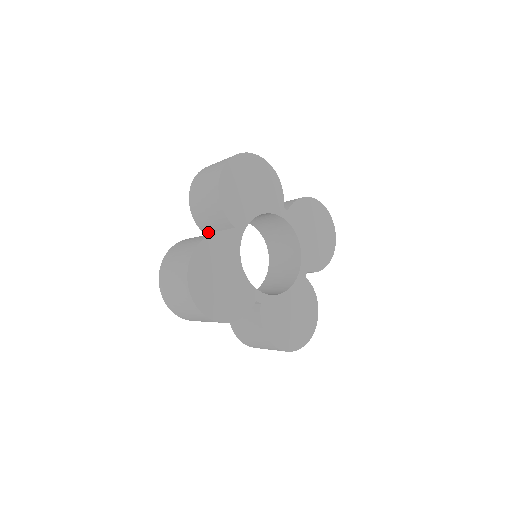
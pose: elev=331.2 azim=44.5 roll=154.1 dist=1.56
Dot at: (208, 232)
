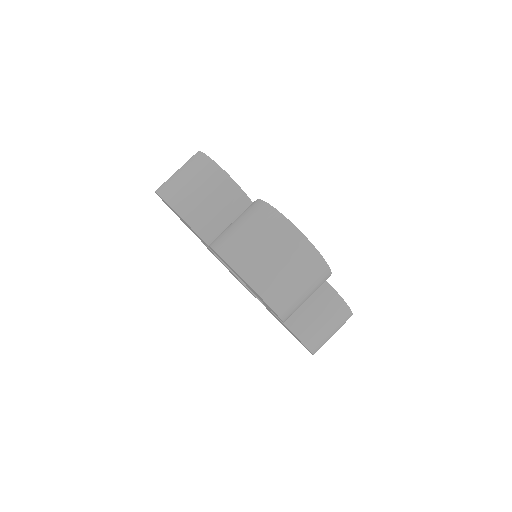
Dot at: (214, 239)
